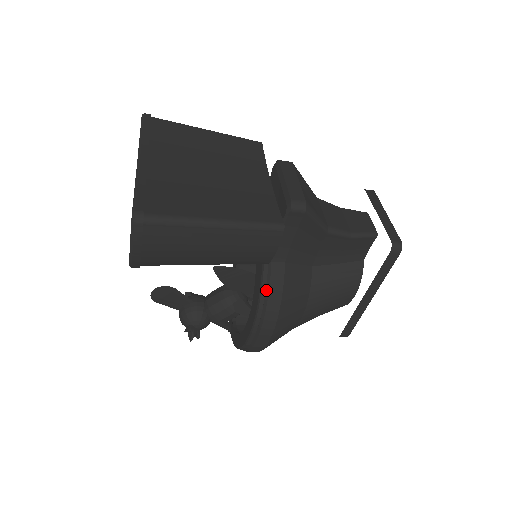
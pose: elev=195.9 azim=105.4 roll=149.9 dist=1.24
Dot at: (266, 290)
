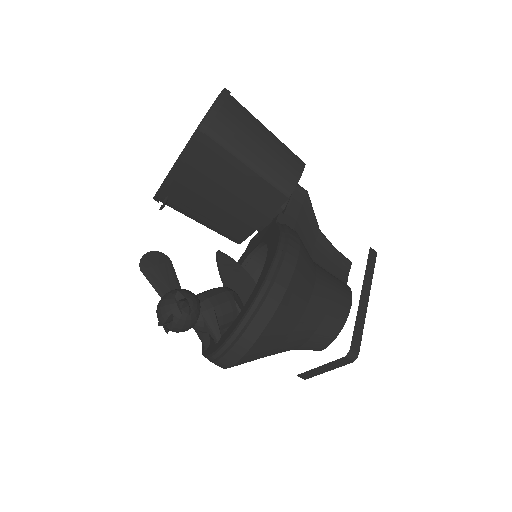
Dot at: (285, 229)
